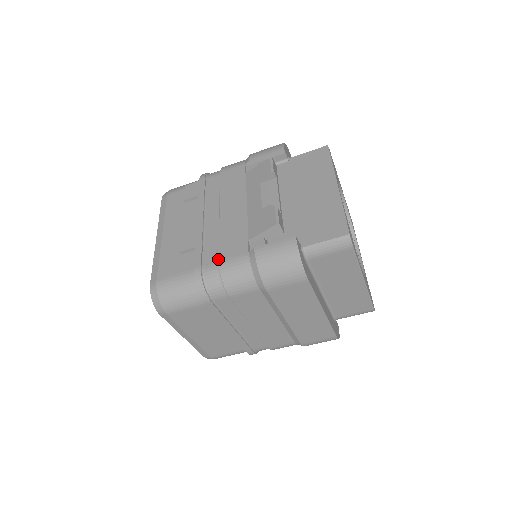
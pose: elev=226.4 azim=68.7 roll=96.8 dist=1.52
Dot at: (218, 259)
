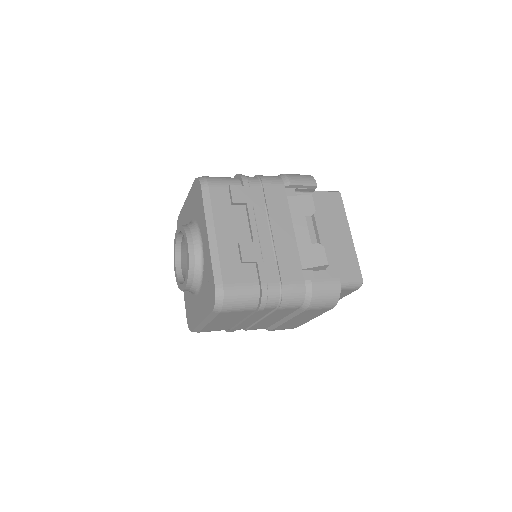
Dot at: (279, 279)
